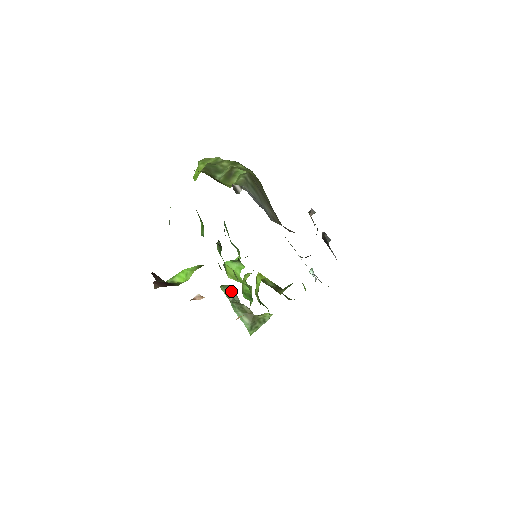
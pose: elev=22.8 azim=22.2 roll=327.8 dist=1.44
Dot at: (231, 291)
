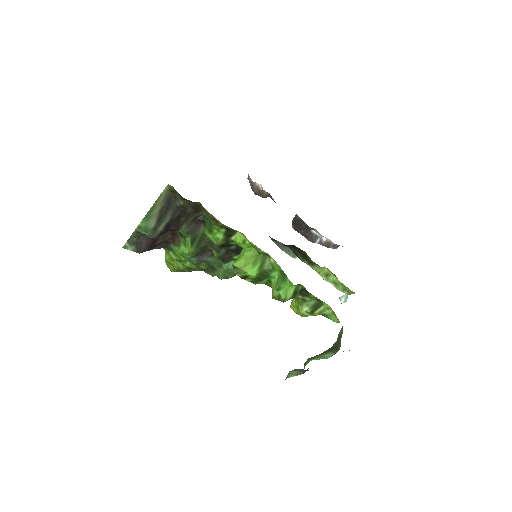
Dot at: (297, 370)
